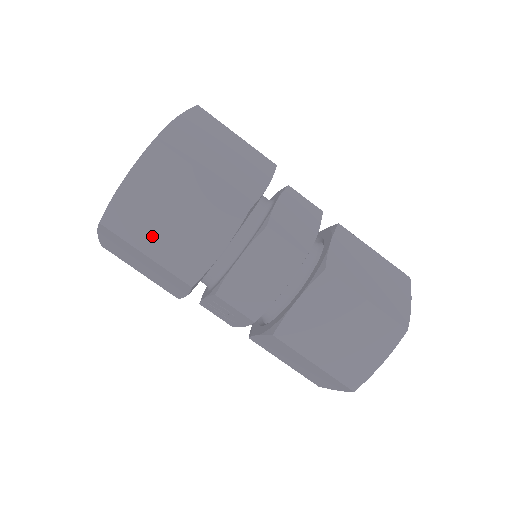
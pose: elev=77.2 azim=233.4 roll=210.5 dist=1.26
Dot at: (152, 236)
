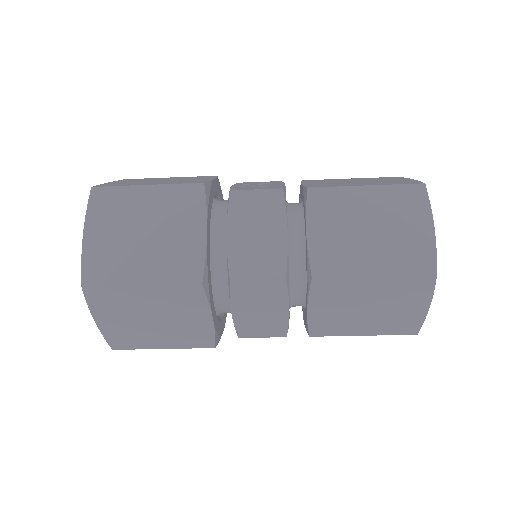
Dot at: (153, 338)
